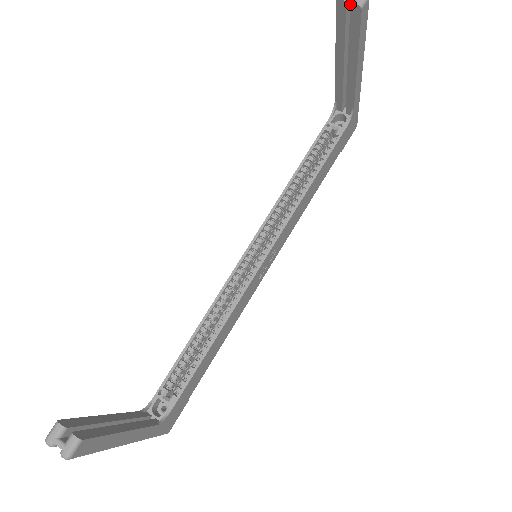
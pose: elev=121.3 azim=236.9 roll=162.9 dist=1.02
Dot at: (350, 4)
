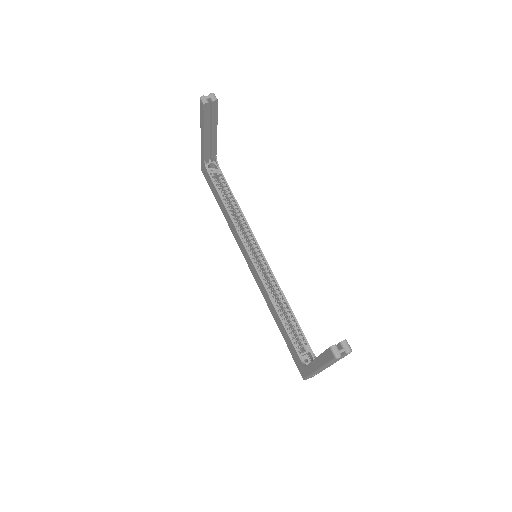
Dot at: occluded
